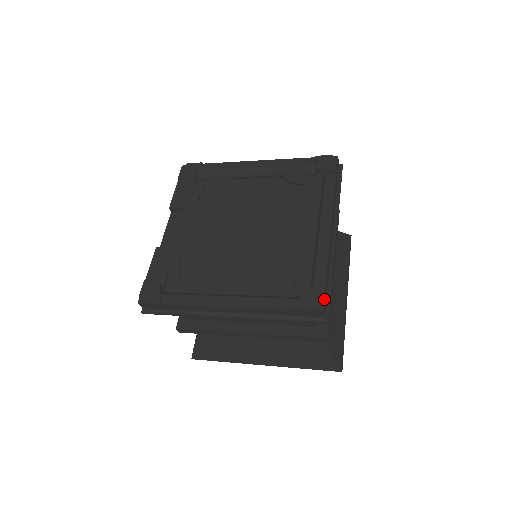
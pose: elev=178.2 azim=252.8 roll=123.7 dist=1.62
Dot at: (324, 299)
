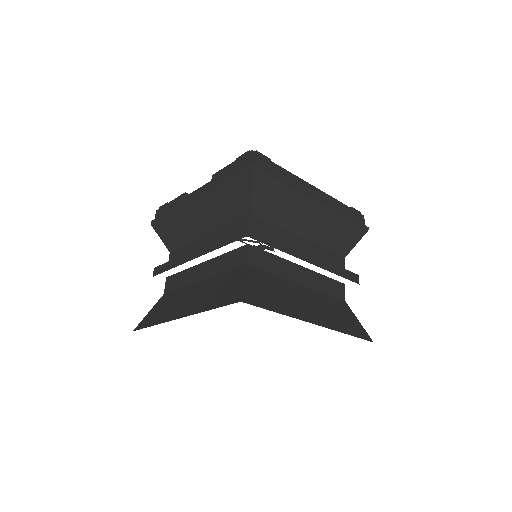
Dot at: occluded
